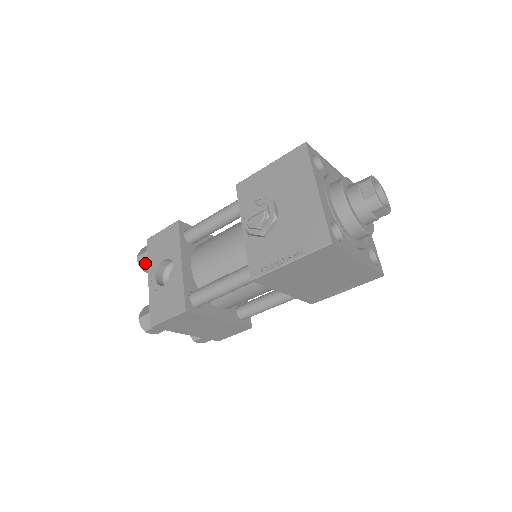
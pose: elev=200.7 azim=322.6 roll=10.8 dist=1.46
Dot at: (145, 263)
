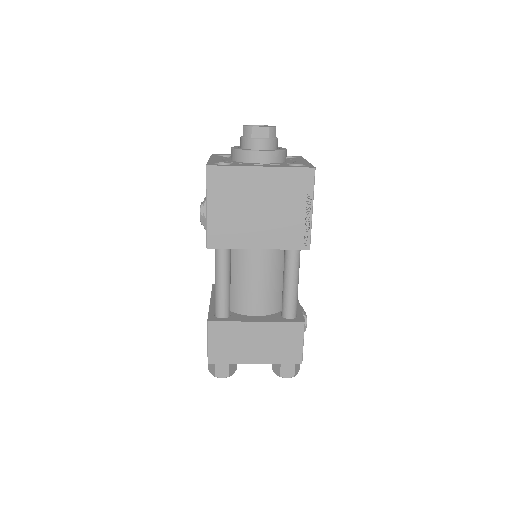
Dot at: occluded
